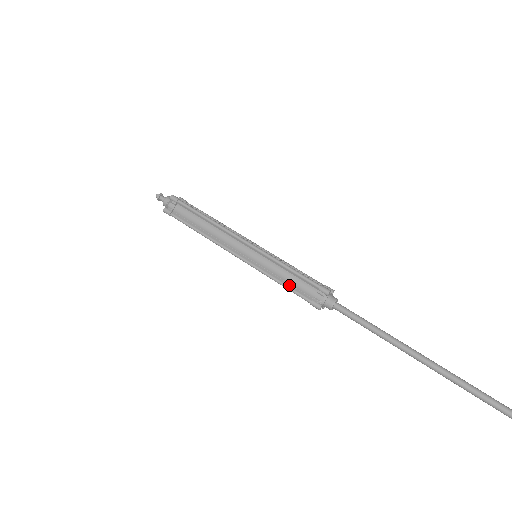
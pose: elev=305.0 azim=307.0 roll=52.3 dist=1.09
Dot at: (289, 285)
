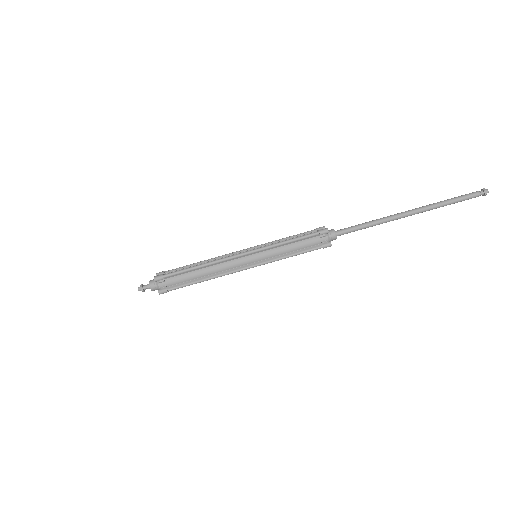
Dot at: (299, 251)
